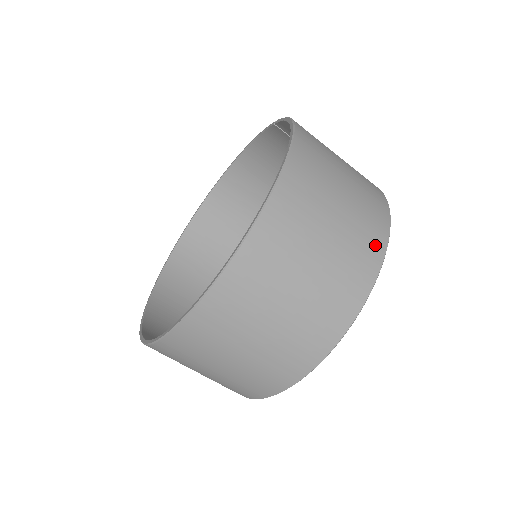
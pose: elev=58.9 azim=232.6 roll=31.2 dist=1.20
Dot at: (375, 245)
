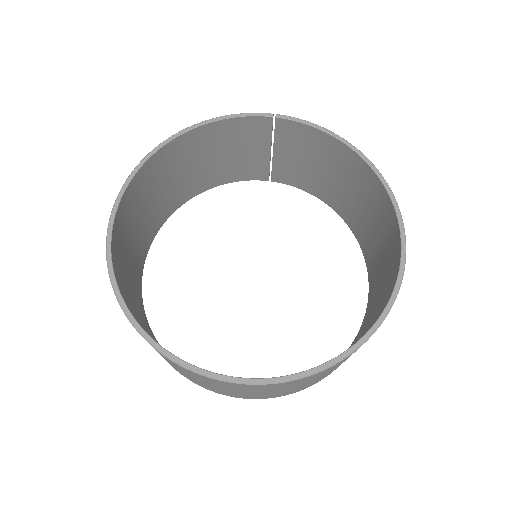
Dot at: occluded
